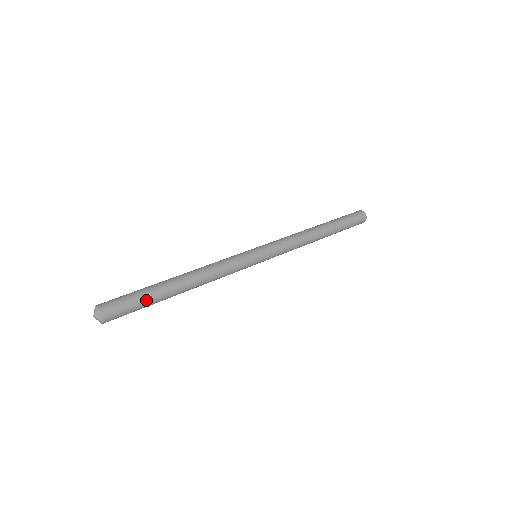
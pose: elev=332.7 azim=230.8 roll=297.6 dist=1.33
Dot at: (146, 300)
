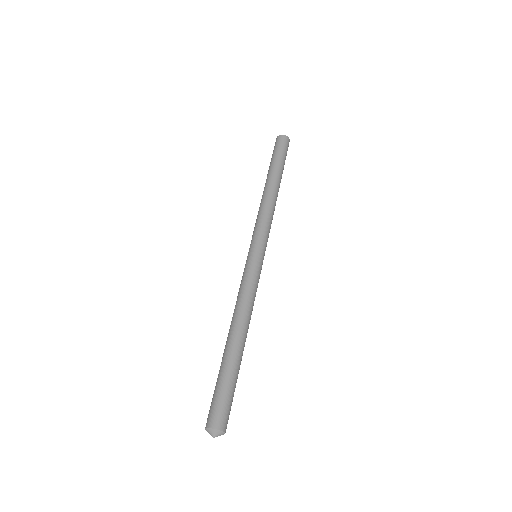
Dot at: occluded
